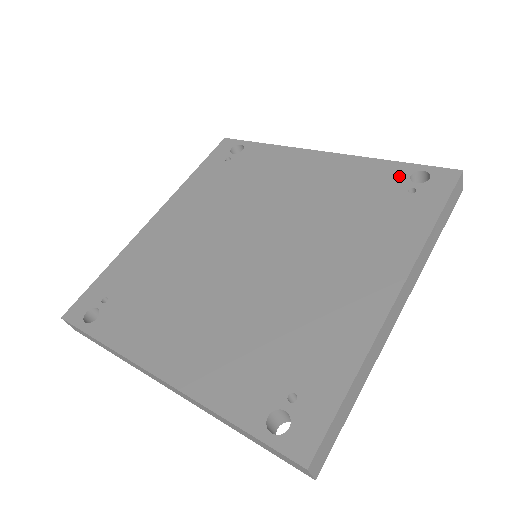
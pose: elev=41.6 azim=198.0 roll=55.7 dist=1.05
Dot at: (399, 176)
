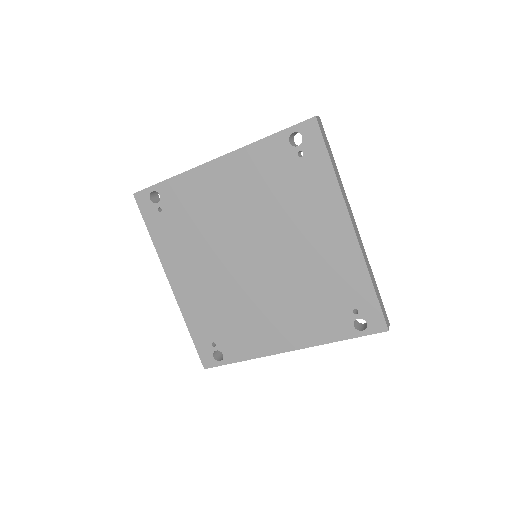
Dot at: (283, 148)
